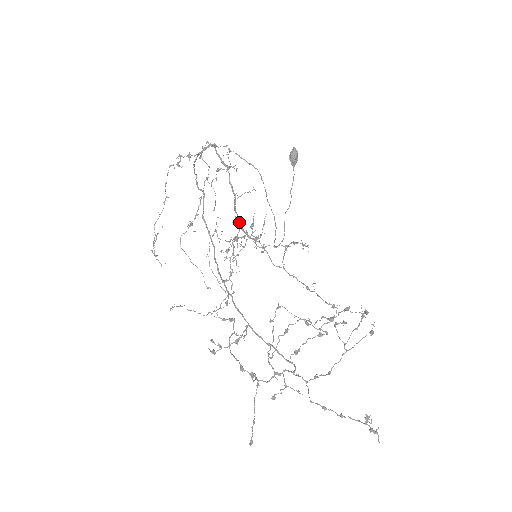
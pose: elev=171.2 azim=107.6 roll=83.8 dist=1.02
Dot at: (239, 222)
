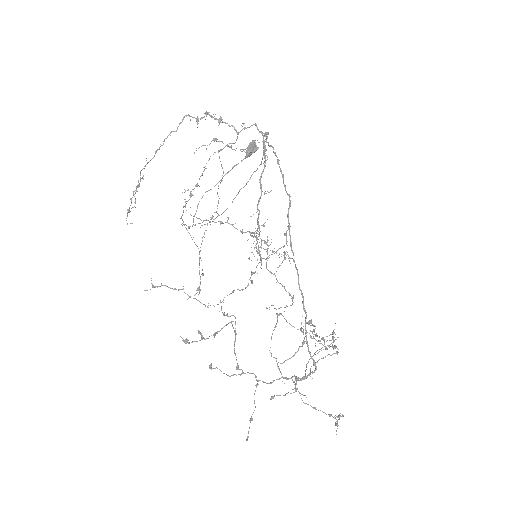
Dot at: occluded
